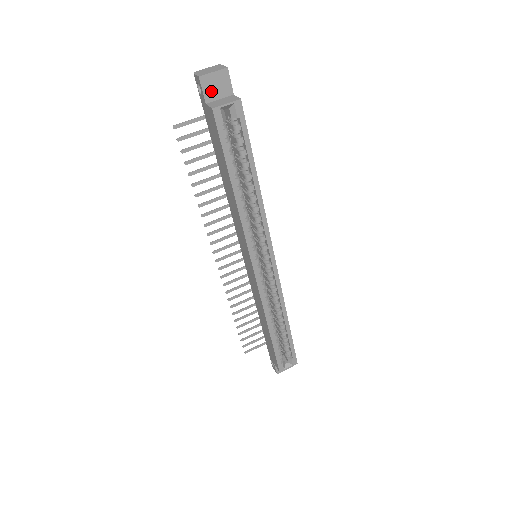
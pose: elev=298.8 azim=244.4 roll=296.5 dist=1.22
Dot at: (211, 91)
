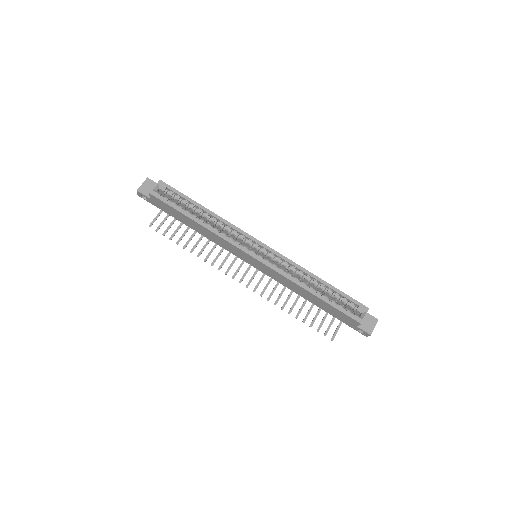
Dot at: (148, 192)
